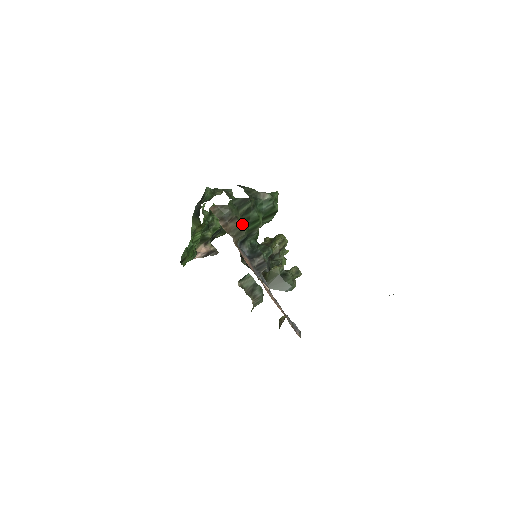
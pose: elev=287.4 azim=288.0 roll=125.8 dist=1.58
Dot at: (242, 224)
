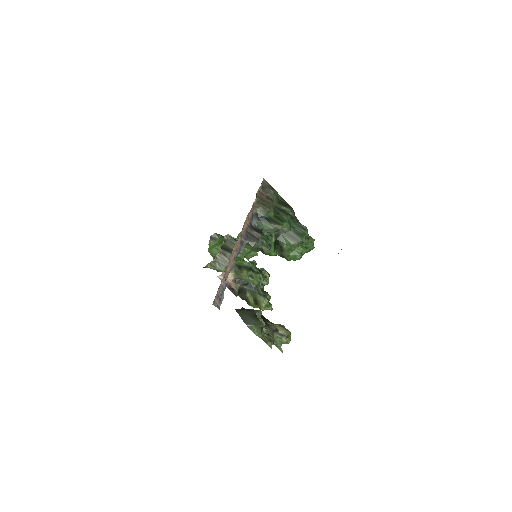
Dot at: (271, 206)
